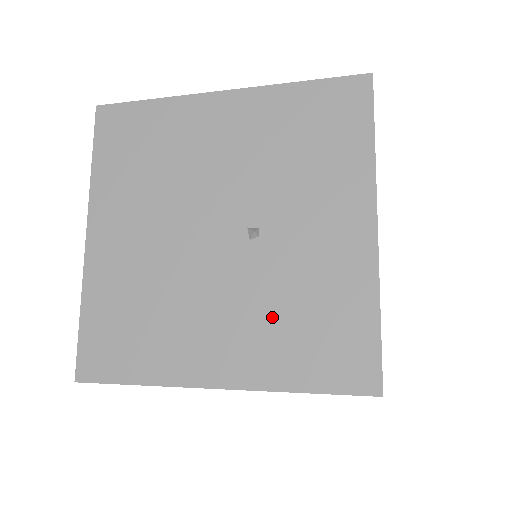
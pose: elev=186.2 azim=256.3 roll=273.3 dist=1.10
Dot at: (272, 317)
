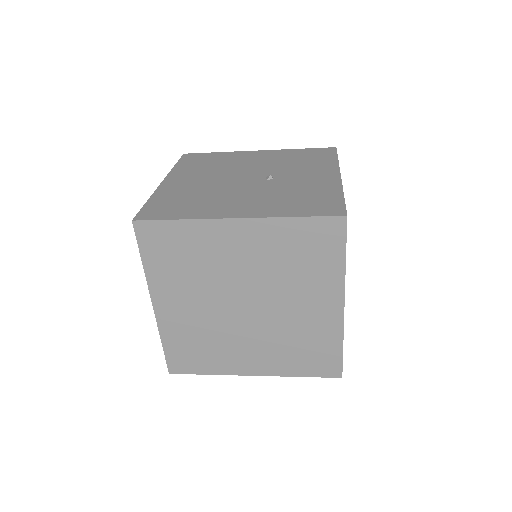
Dot at: (278, 198)
